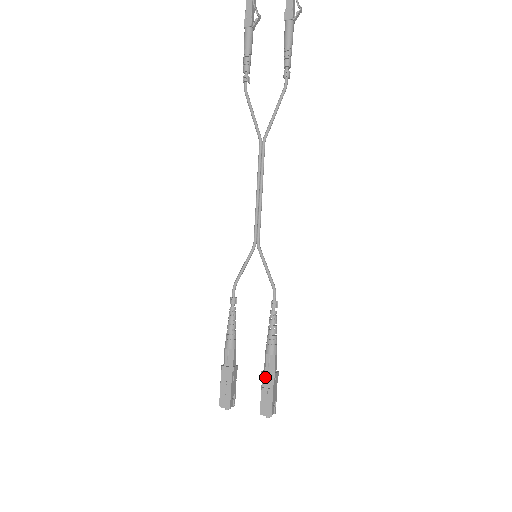
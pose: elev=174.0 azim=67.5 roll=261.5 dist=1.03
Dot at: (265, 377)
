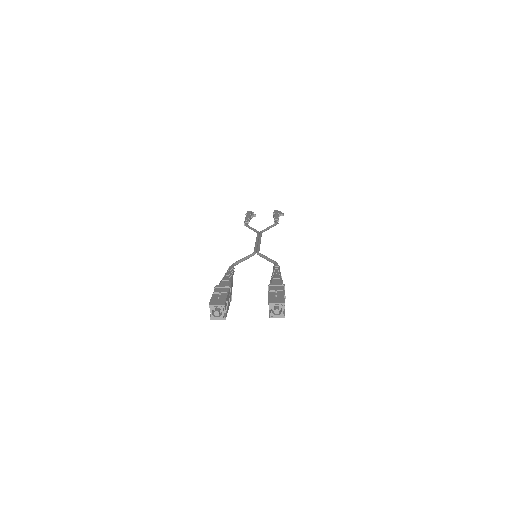
Dot at: (273, 286)
